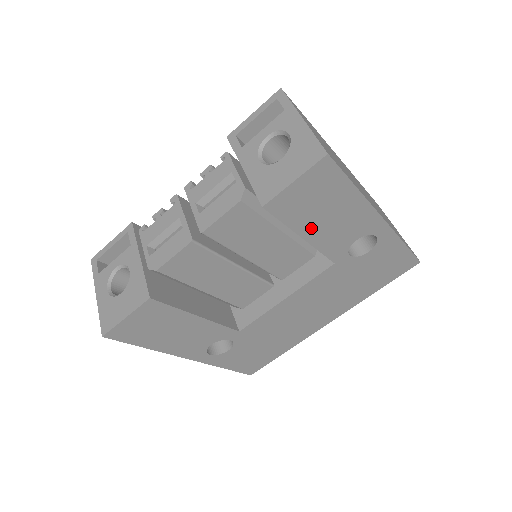
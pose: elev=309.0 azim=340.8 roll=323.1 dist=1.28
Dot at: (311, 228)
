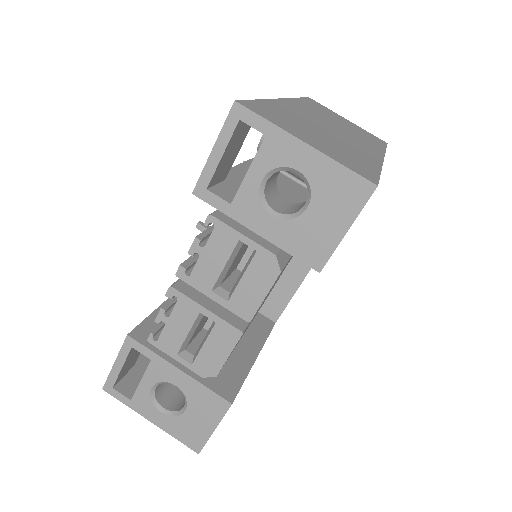
Dot at: occluded
